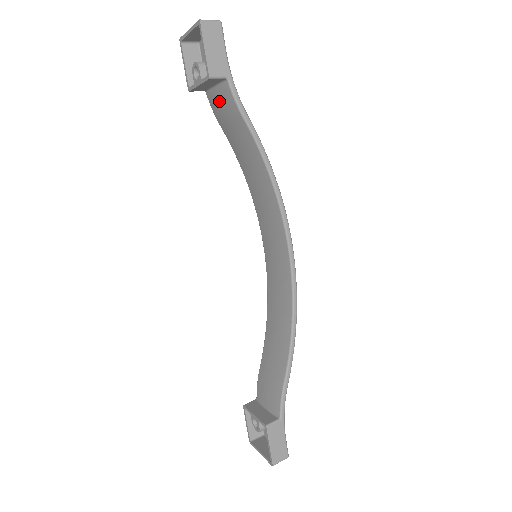
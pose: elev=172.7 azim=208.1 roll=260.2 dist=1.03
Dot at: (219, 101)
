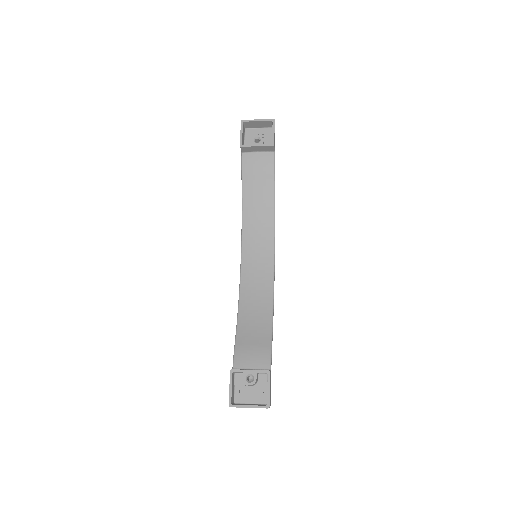
Dot at: (258, 161)
